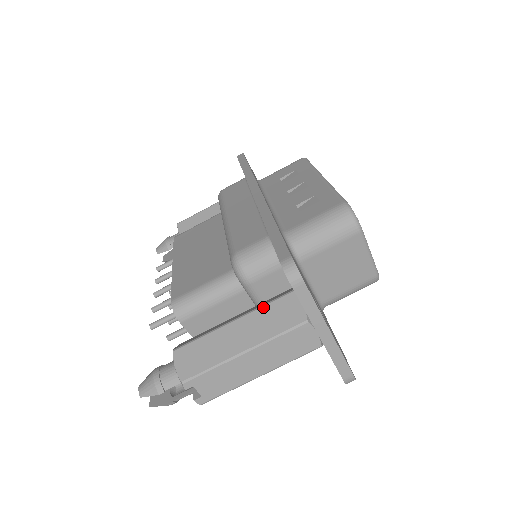
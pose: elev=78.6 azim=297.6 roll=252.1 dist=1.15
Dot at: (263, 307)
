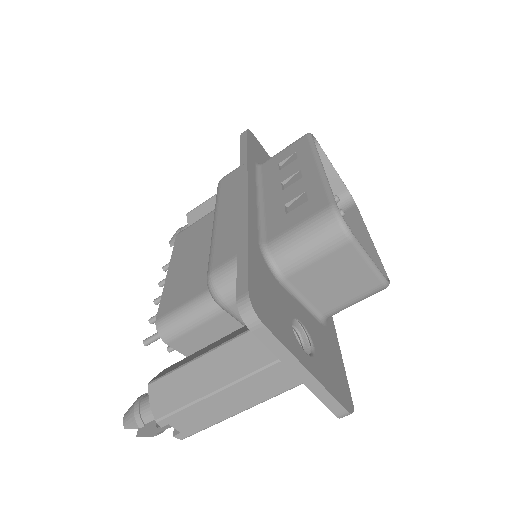
Dot at: (235, 339)
